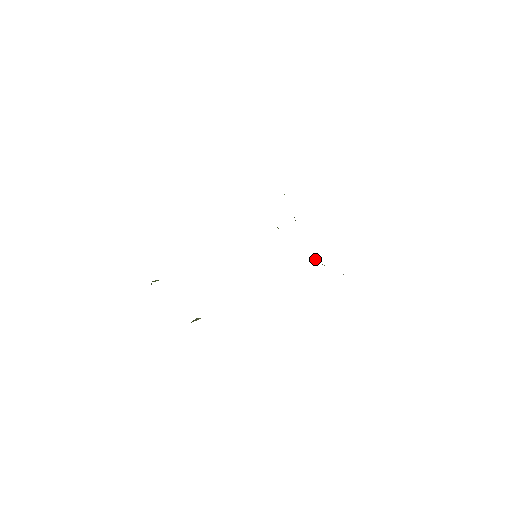
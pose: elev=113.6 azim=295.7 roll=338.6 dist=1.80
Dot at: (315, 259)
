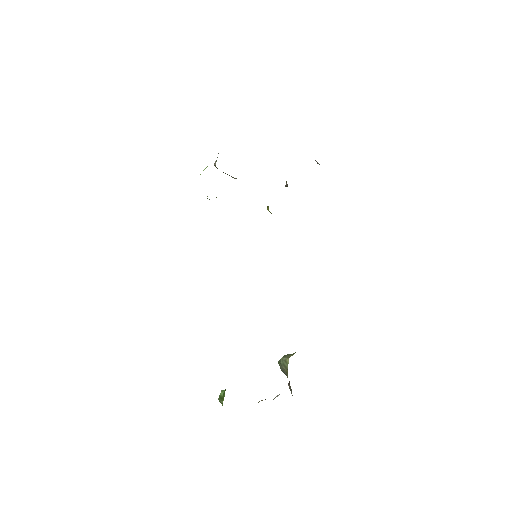
Dot at: occluded
